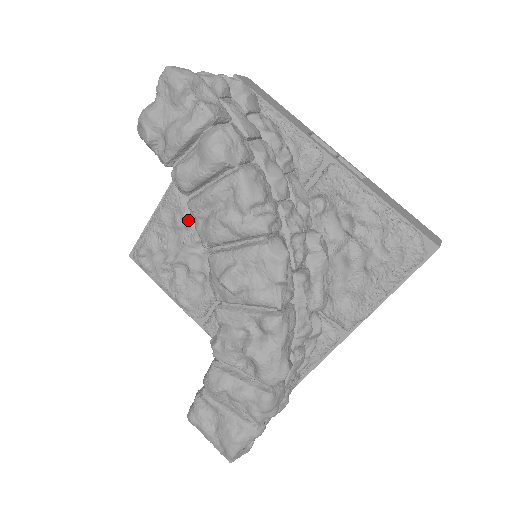
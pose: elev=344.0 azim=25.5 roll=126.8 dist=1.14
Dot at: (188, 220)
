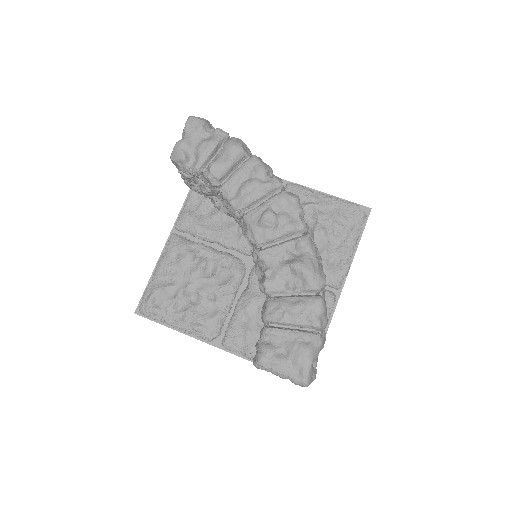
Dot at: (192, 254)
